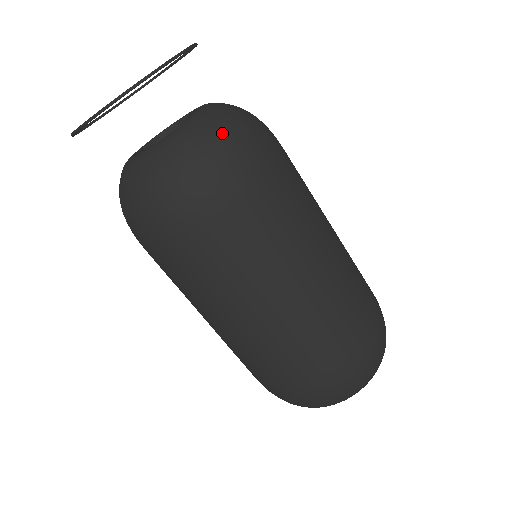
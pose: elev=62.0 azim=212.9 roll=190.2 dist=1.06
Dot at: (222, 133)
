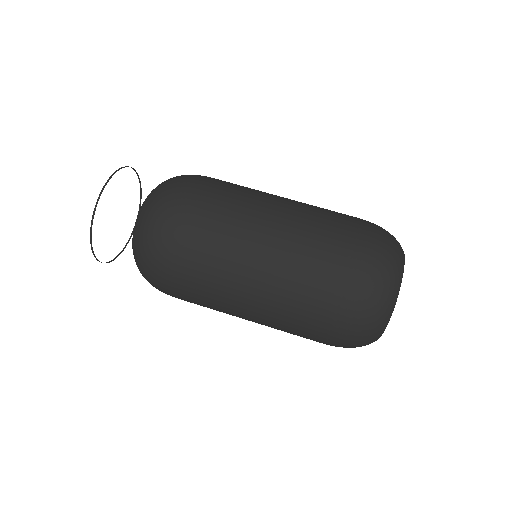
Dot at: occluded
